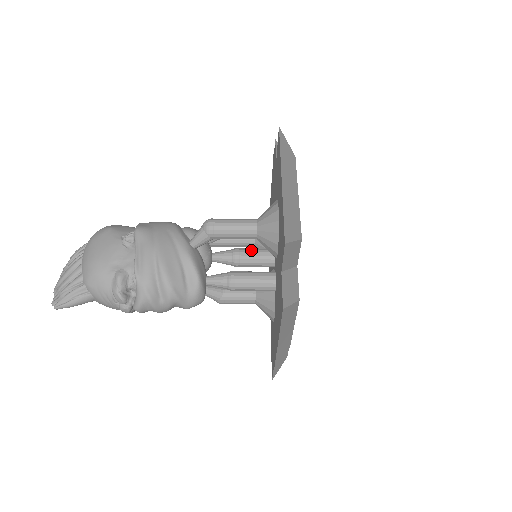
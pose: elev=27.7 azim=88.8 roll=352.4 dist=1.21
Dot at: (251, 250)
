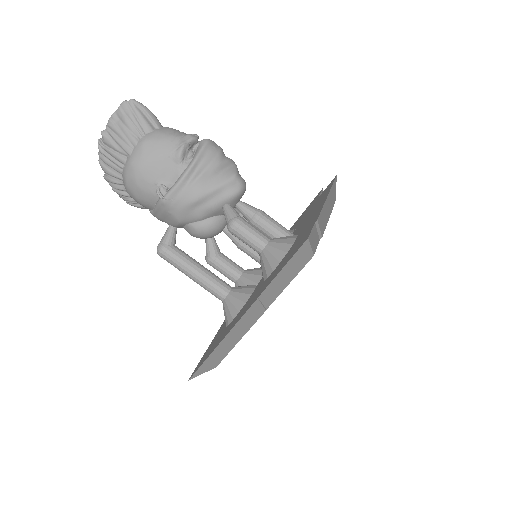
Dot at: occluded
